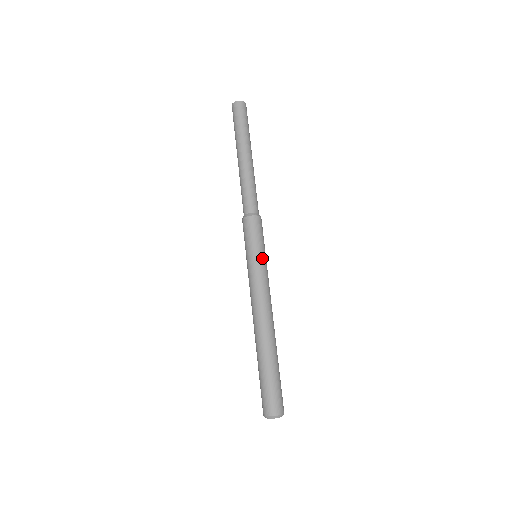
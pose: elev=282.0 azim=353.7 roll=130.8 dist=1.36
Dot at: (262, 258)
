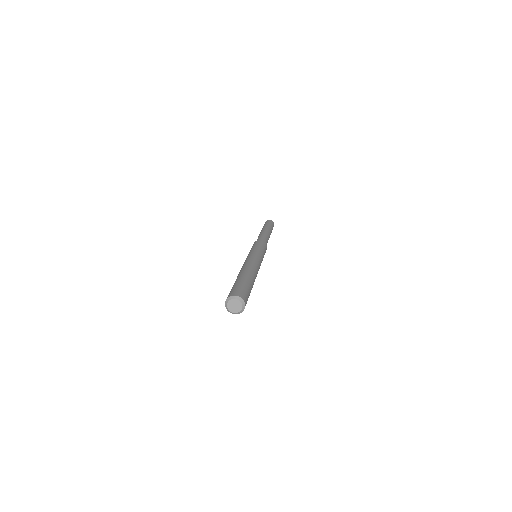
Dot at: (256, 250)
